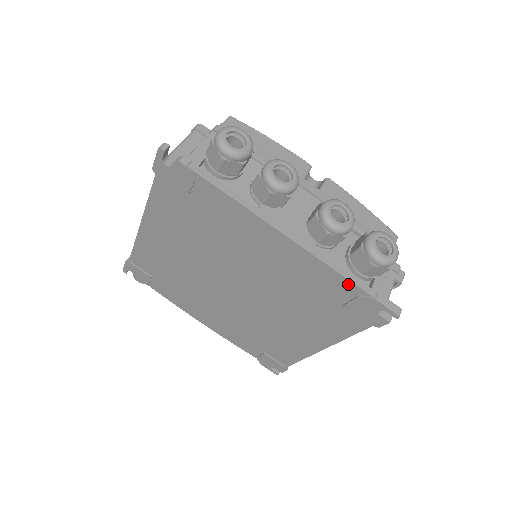
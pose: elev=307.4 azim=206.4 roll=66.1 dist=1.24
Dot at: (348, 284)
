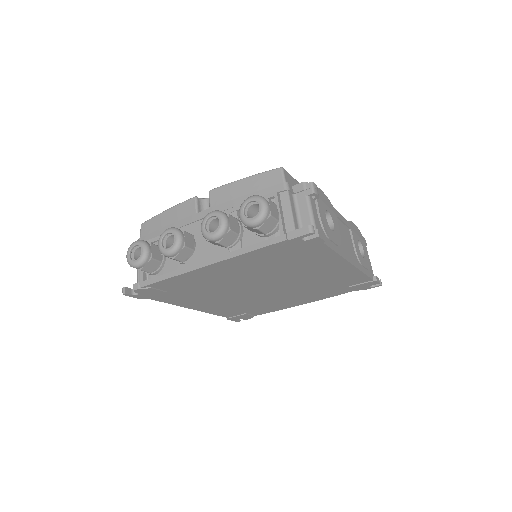
Dot at: (267, 248)
